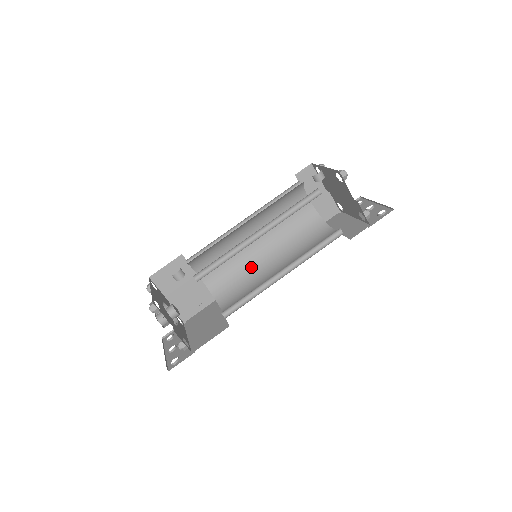
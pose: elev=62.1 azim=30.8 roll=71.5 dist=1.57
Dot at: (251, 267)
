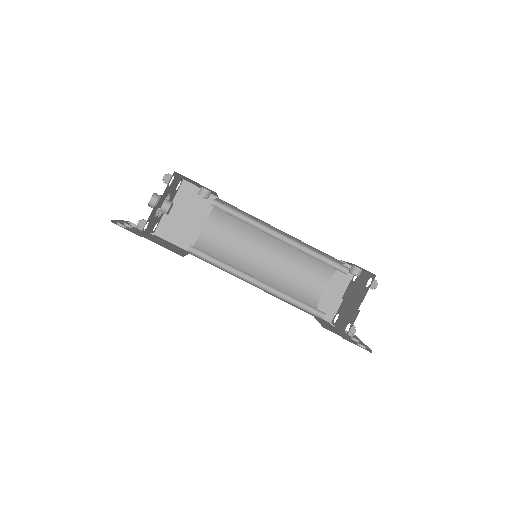
Dot at: (239, 265)
